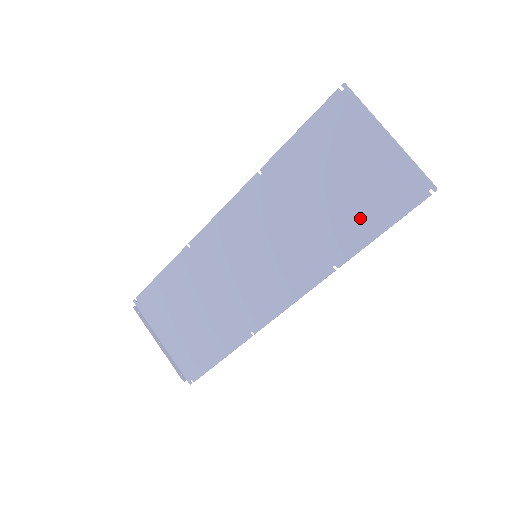
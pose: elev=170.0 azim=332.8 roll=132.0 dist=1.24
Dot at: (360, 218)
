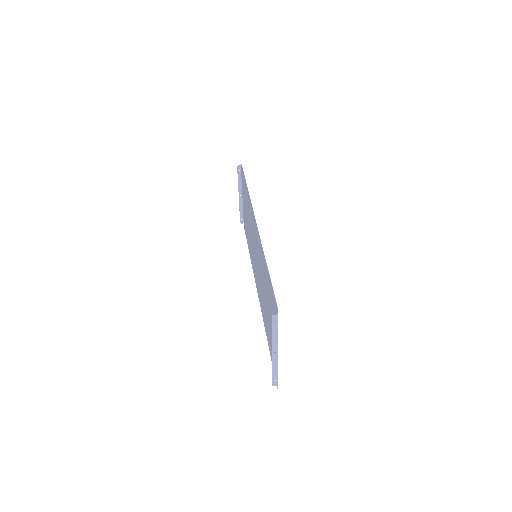
Dot at: (268, 333)
